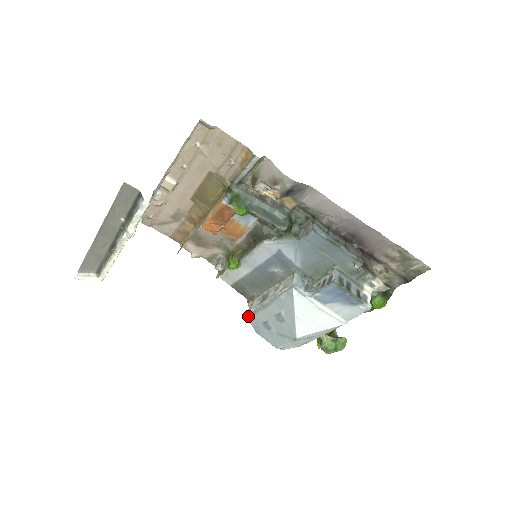
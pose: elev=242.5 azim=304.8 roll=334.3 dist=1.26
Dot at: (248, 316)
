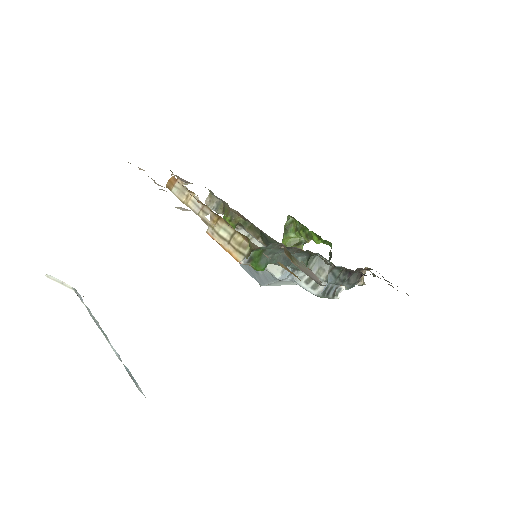
Dot at: occluded
